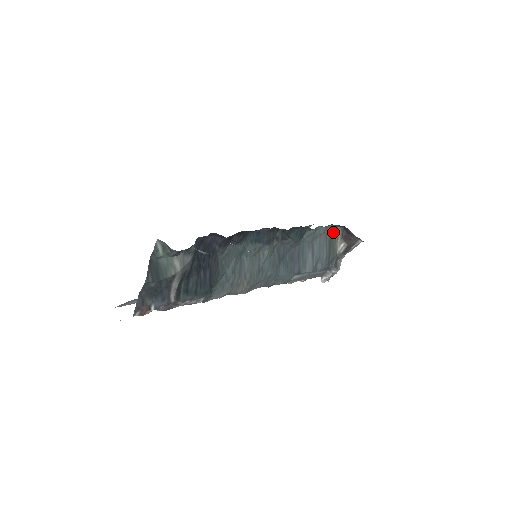
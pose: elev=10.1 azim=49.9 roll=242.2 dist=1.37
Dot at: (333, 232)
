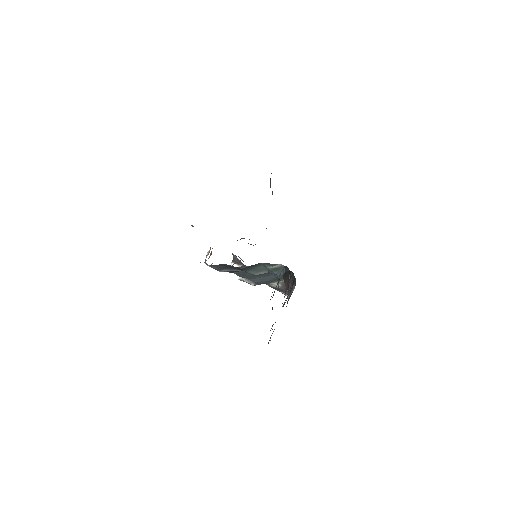
Dot at: occluded
